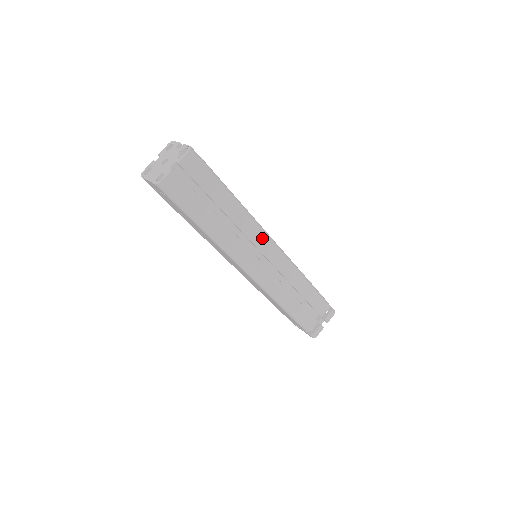
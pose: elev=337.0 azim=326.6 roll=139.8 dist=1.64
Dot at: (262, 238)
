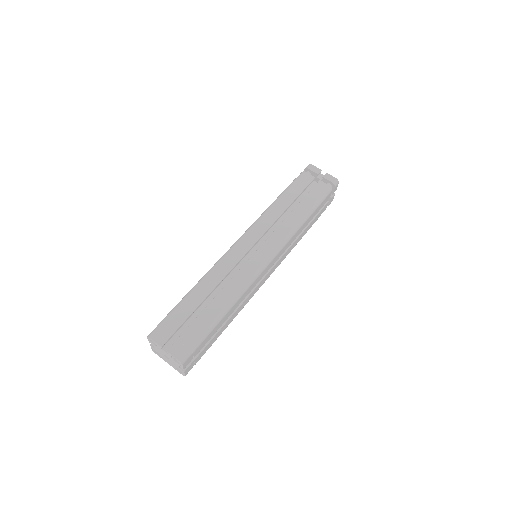
Dot at: (258, 278)
